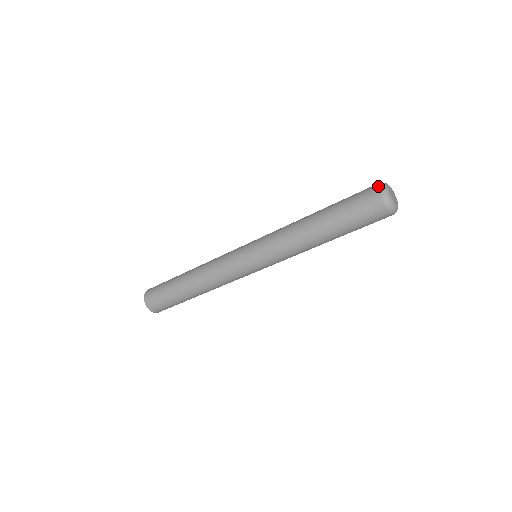
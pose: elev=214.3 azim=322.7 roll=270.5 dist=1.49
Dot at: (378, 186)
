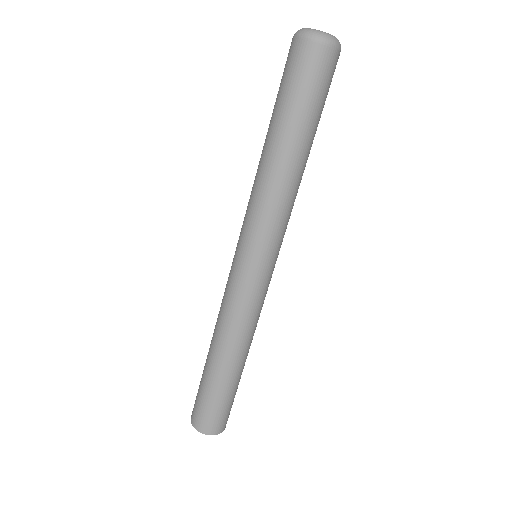
Dot at: occluded
